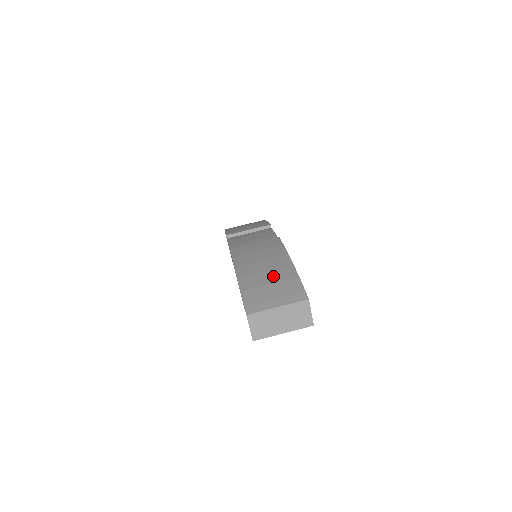
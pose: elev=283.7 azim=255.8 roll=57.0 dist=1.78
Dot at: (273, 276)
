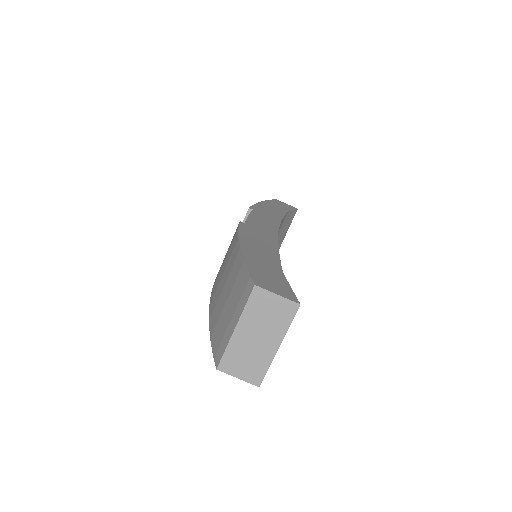
Dot at: (228, 286)
